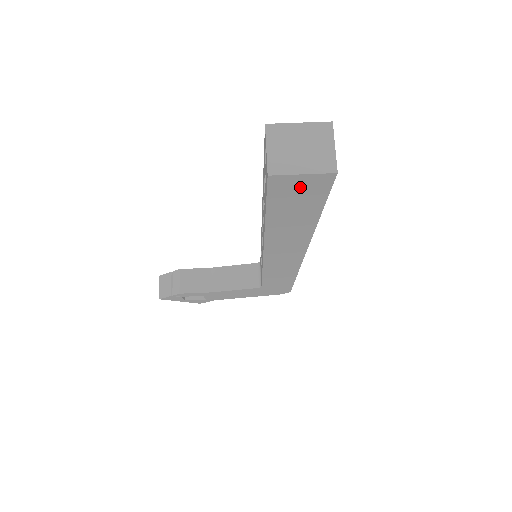
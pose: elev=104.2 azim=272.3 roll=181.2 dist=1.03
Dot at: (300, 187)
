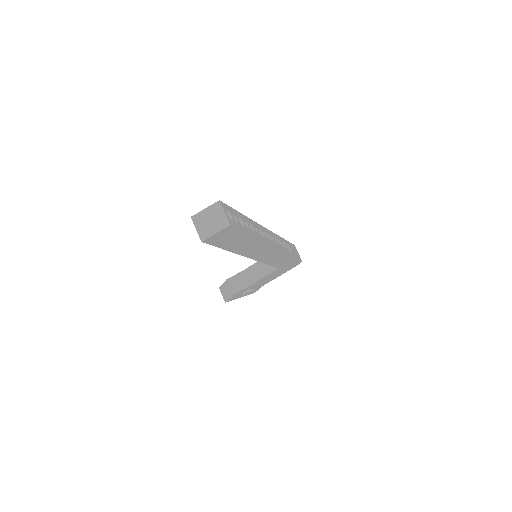
Dot at: (222, 236)
